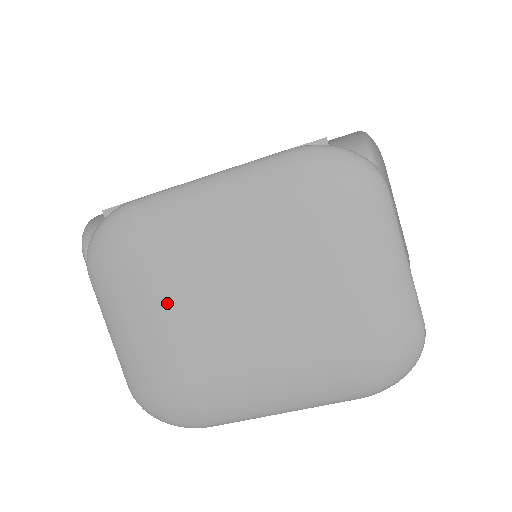
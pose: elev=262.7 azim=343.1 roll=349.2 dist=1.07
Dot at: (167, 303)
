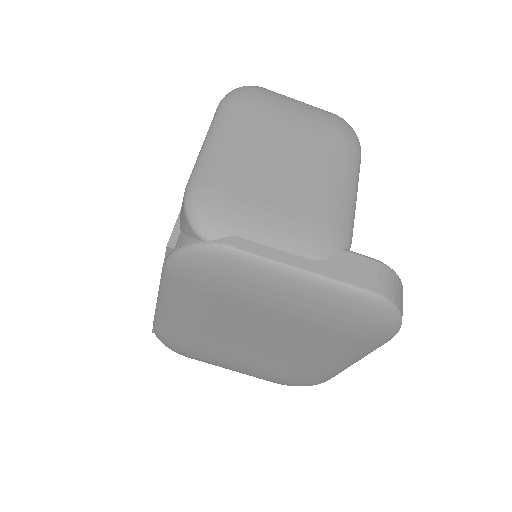
Dot at: (229, 358)
